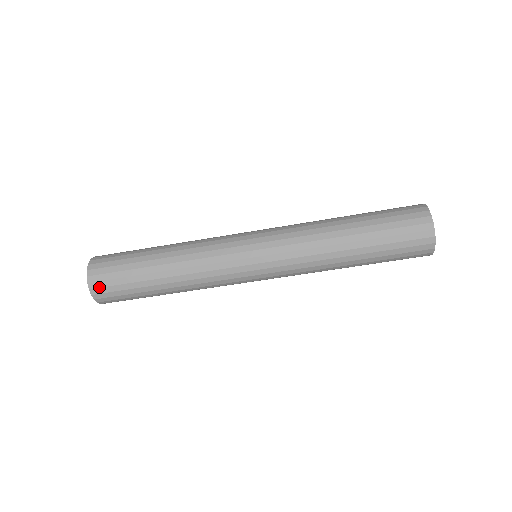
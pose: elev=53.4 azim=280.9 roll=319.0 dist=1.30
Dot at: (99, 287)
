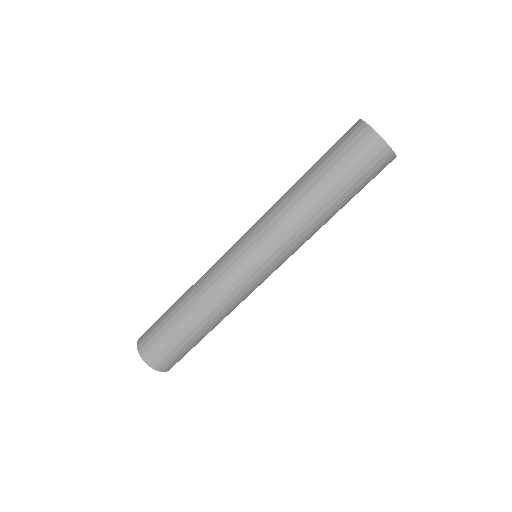
Dot at: (149, 354)
